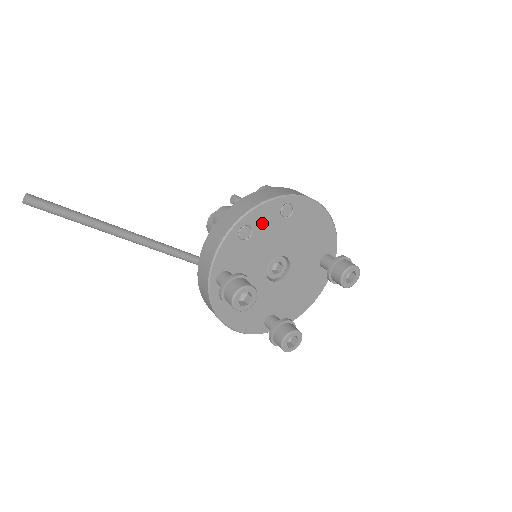
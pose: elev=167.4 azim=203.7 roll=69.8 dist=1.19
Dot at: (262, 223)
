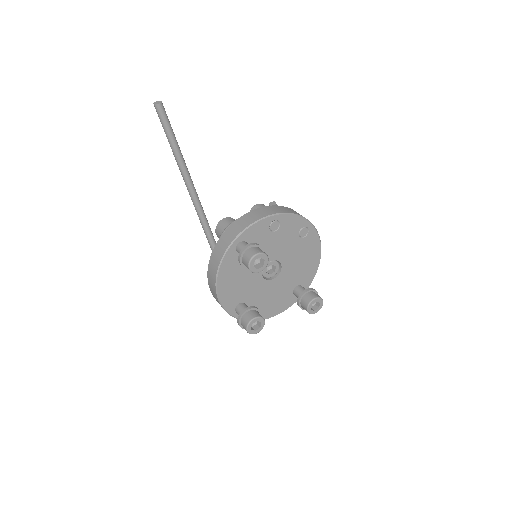
Dot at: (287, 228)
